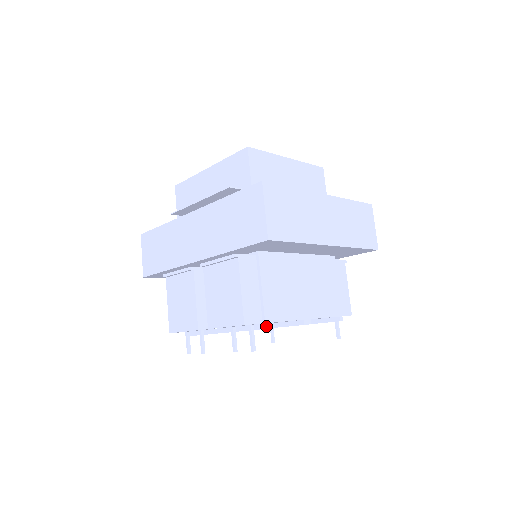
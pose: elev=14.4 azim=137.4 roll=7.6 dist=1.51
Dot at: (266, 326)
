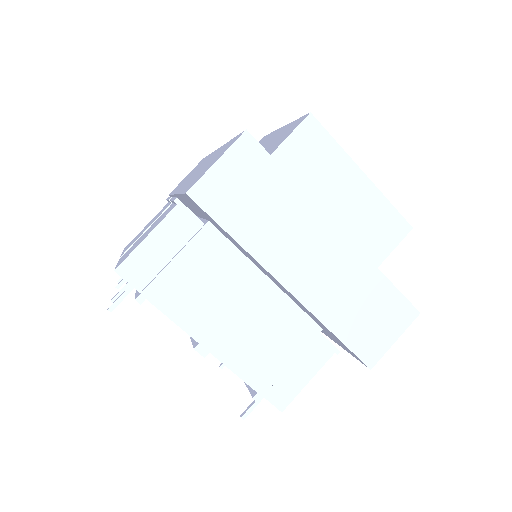
Dot at: (138, 298)
